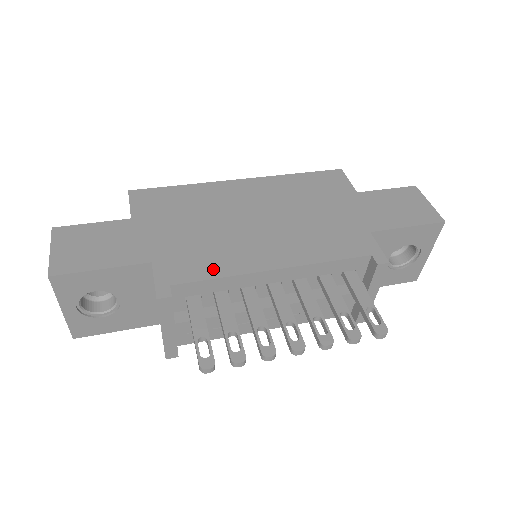
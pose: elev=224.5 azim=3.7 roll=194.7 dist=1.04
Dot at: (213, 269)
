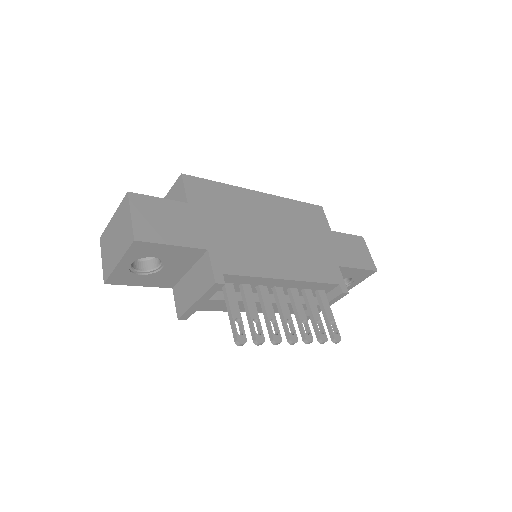
Dot at: (249, 268)
